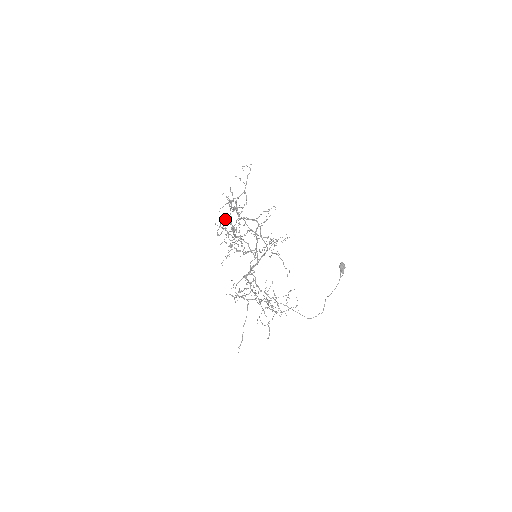
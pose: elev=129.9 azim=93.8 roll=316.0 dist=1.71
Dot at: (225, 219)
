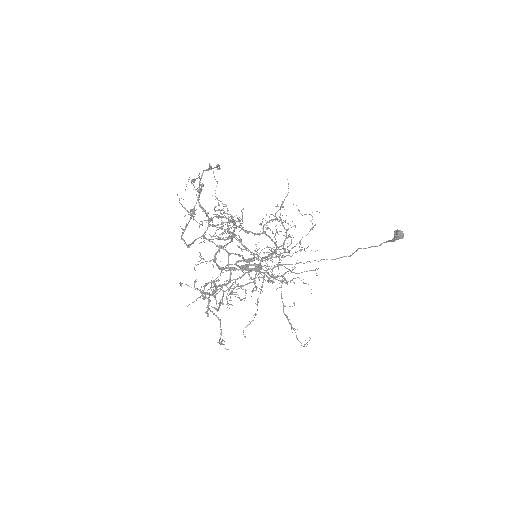
Dot at: (192, 213)
